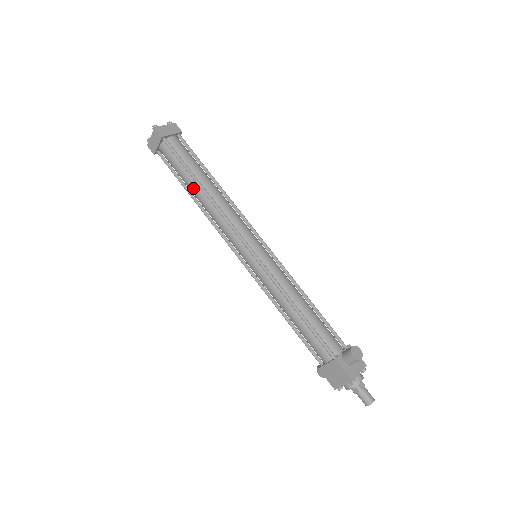
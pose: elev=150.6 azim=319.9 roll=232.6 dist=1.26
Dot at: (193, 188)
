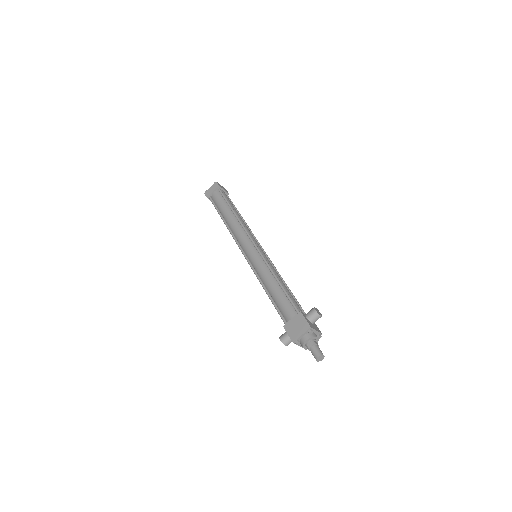
Dot at: (227, 213)
